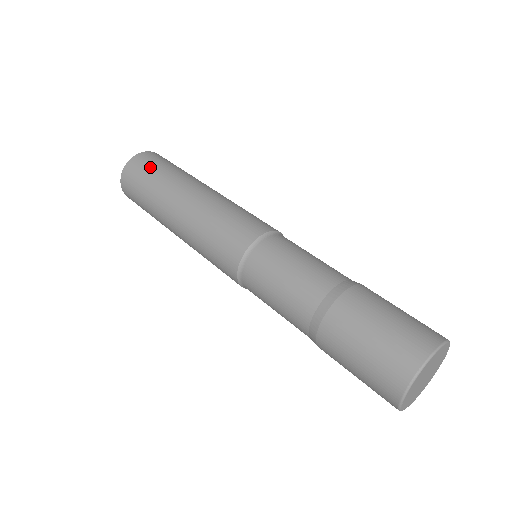
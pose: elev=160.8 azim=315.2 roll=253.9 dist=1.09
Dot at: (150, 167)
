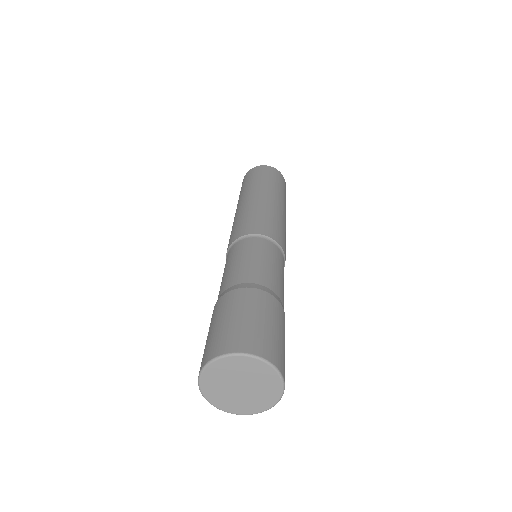
Dot at: (250, 177)
